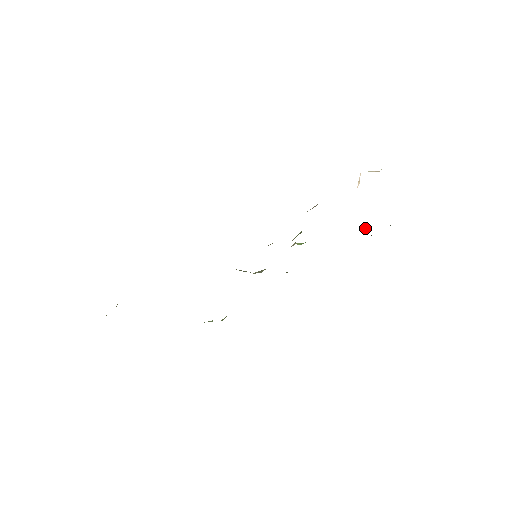
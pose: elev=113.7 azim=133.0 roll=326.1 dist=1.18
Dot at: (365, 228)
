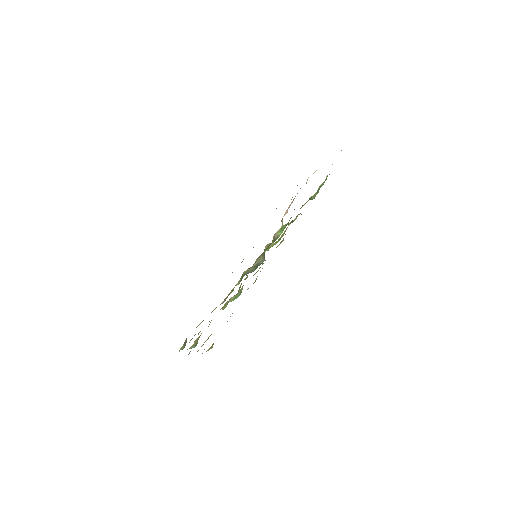
Dot at: (313, 198)
